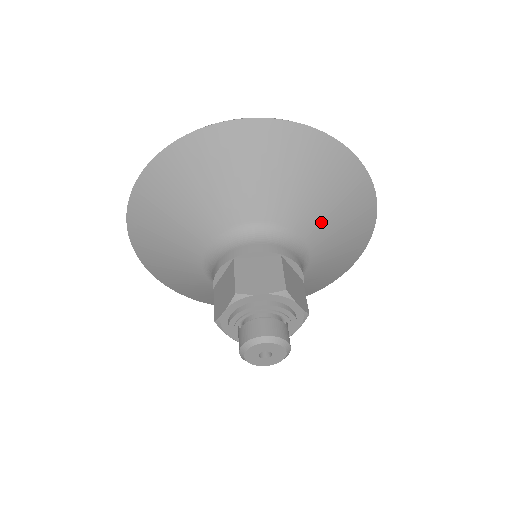
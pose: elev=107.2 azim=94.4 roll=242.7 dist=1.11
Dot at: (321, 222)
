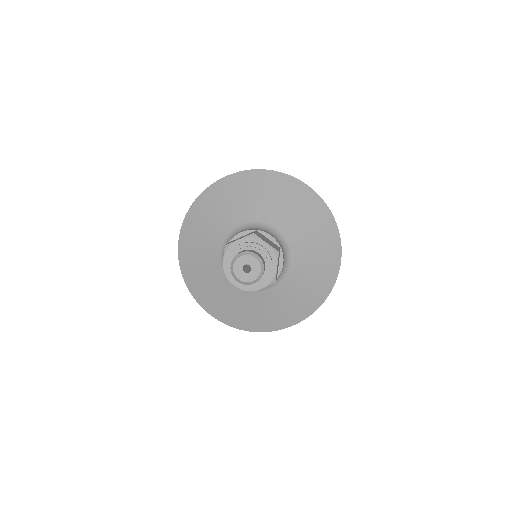
Dot at: (304, 262)
